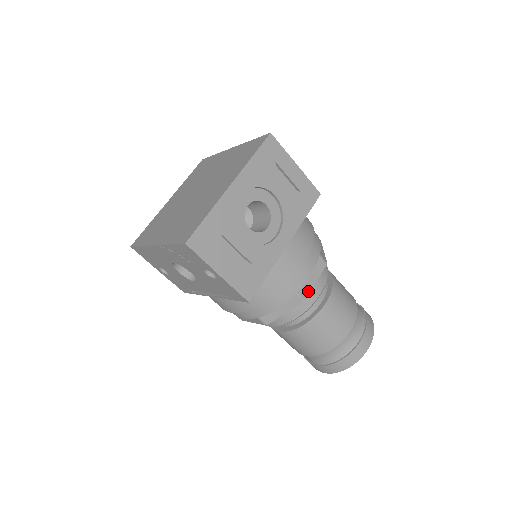
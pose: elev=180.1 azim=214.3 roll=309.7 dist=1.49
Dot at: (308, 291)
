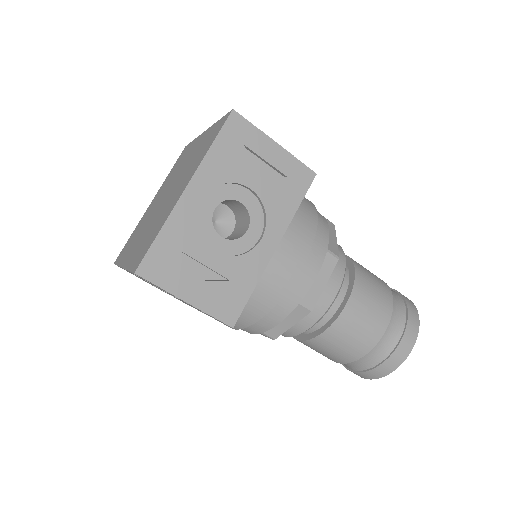
Dot at: (316, 297)
